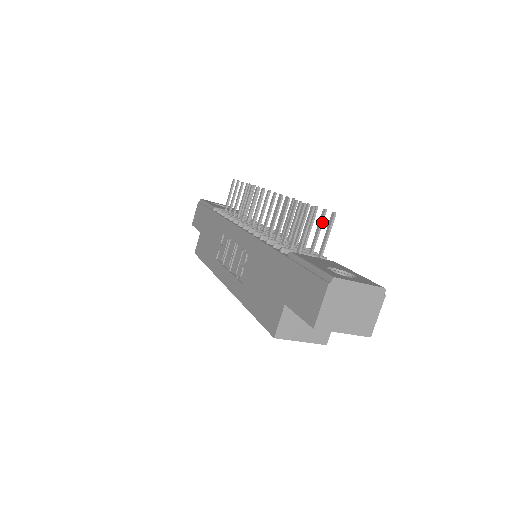
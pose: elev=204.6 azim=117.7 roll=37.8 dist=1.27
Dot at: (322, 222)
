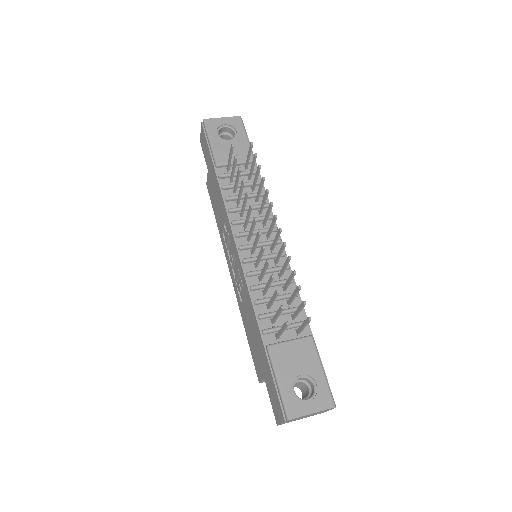
Dot at: (302, 308)
